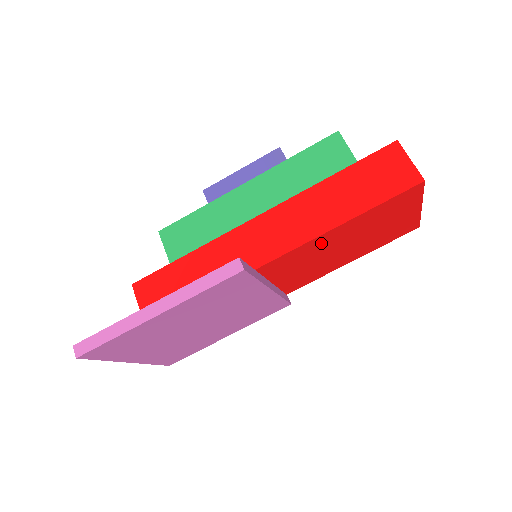
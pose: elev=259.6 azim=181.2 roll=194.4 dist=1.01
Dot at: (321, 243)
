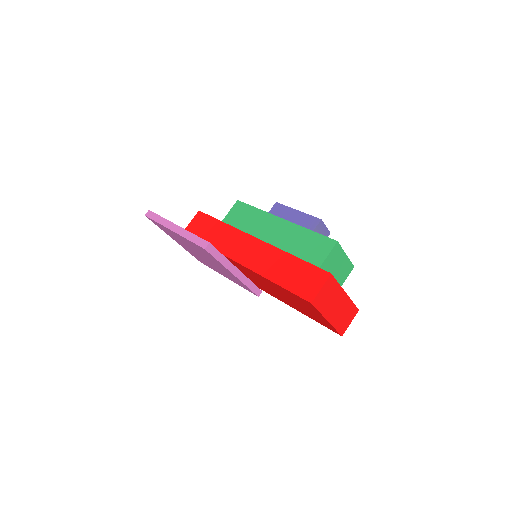
Dot at: (263, 279)
